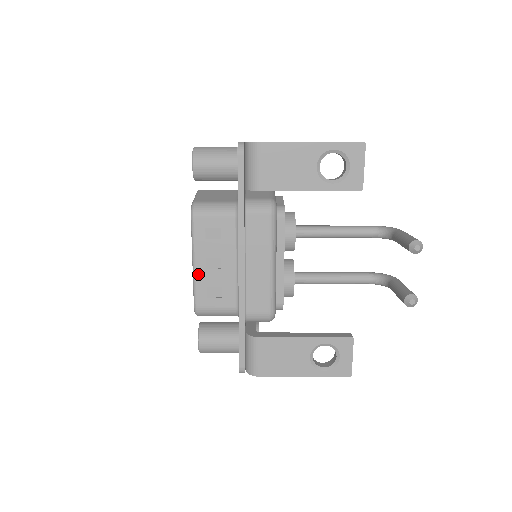
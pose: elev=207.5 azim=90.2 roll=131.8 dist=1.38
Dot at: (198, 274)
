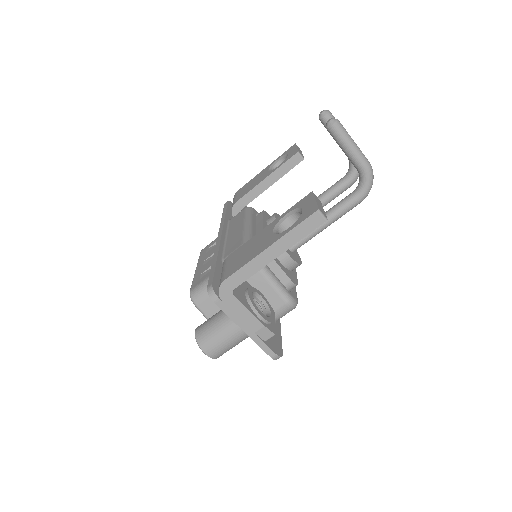
Dot at: (197, 272)
